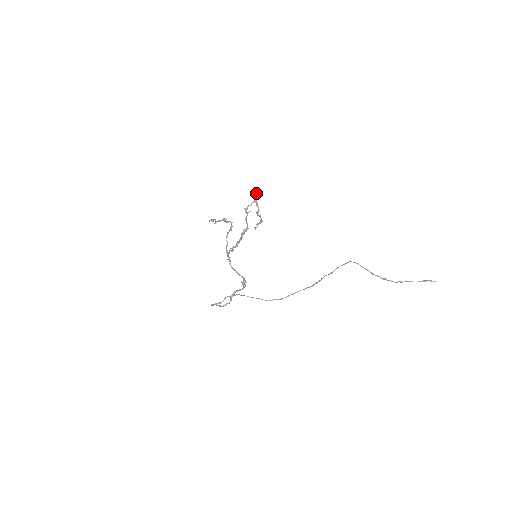
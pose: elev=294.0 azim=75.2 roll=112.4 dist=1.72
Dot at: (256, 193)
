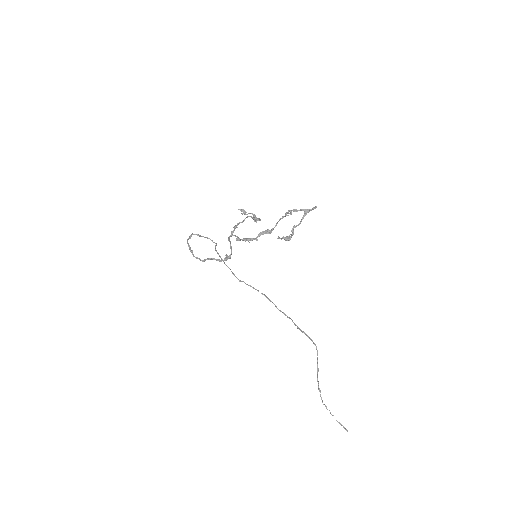
Dot at: (314, 207)
